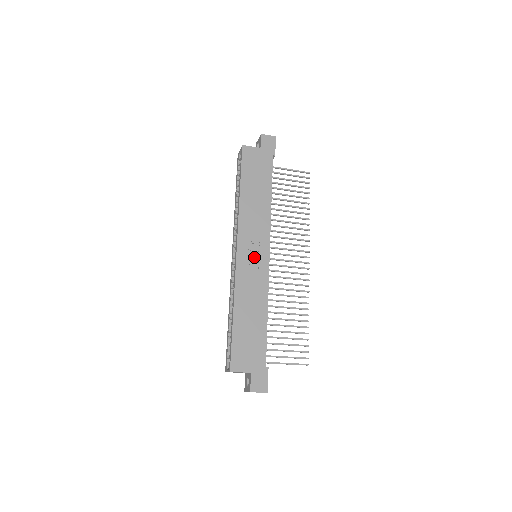
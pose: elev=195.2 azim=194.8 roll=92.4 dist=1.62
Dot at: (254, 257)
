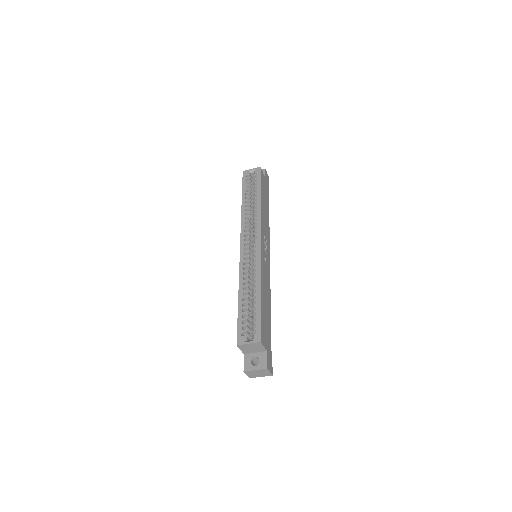
Dot at: (266, 255)
